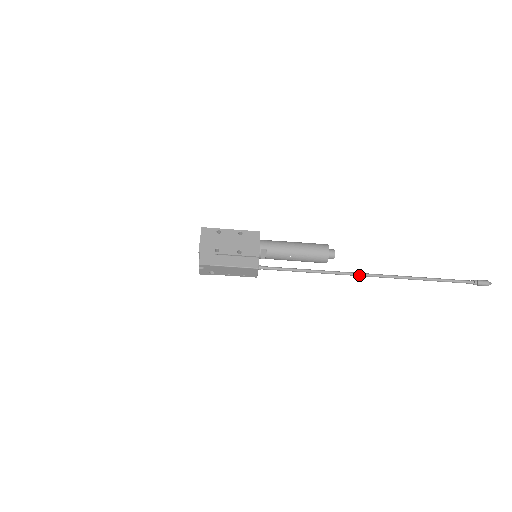
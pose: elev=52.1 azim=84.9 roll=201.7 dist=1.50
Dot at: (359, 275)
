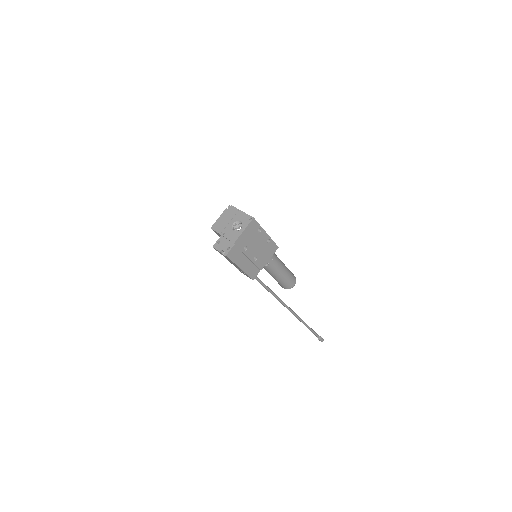
Dot at: (288, 309)
